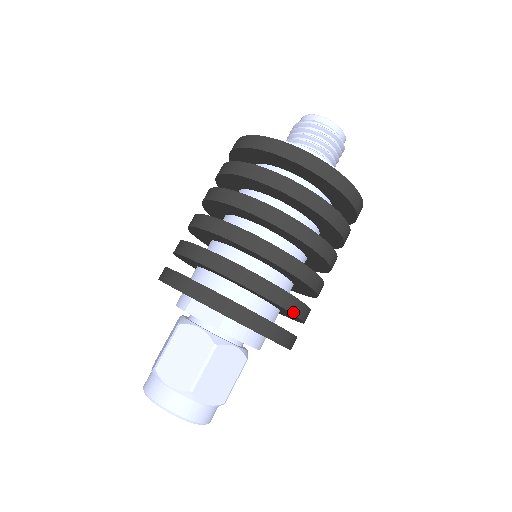
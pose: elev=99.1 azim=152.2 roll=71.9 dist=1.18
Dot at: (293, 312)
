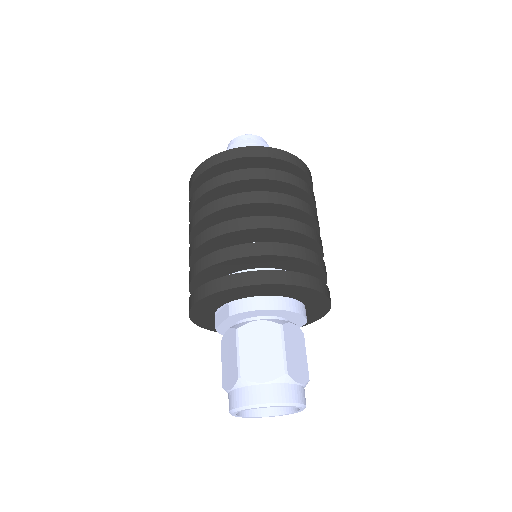
Dot at: (262, 254)
